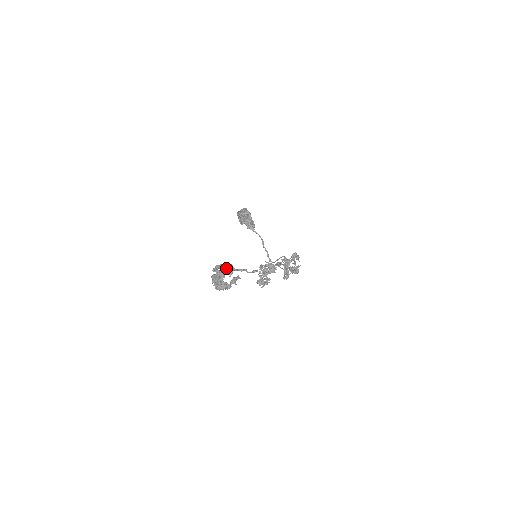
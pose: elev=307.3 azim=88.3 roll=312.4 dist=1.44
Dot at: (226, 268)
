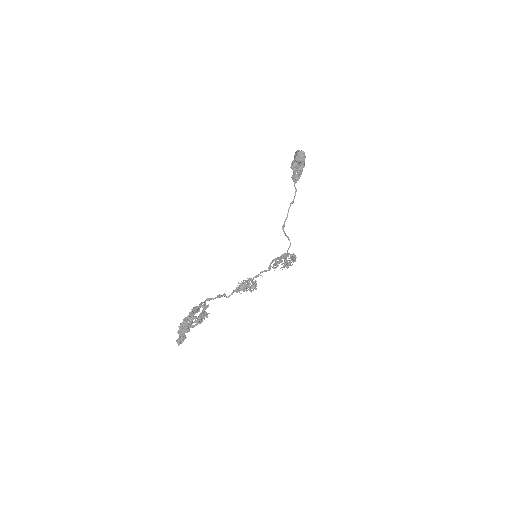
Dot at: occluded
